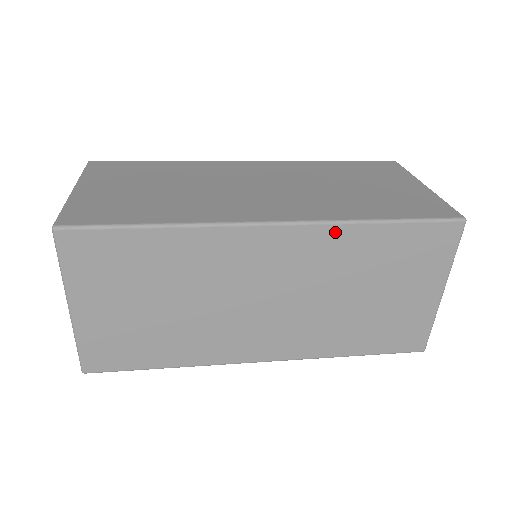
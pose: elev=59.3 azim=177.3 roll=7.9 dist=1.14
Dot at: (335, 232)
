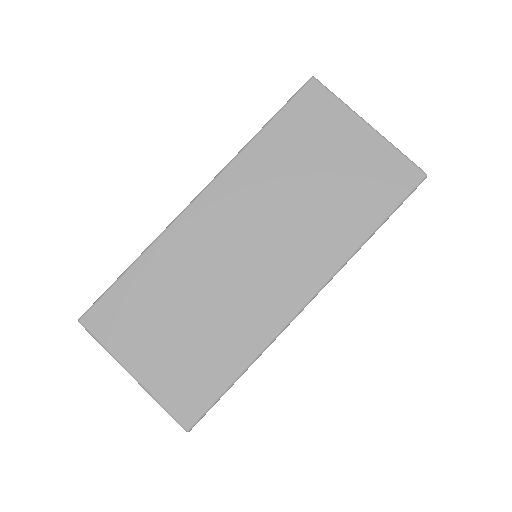
Dot at: (240, 164)
